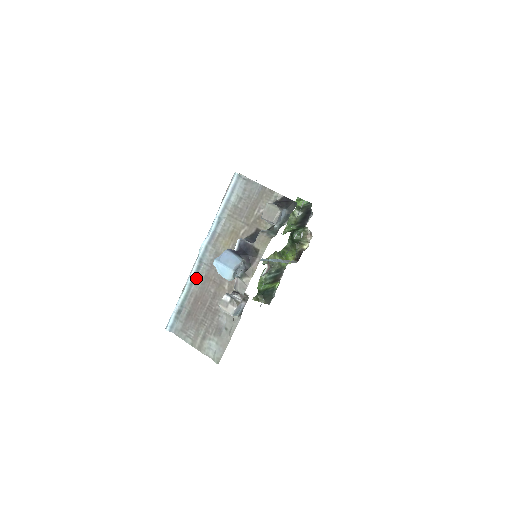
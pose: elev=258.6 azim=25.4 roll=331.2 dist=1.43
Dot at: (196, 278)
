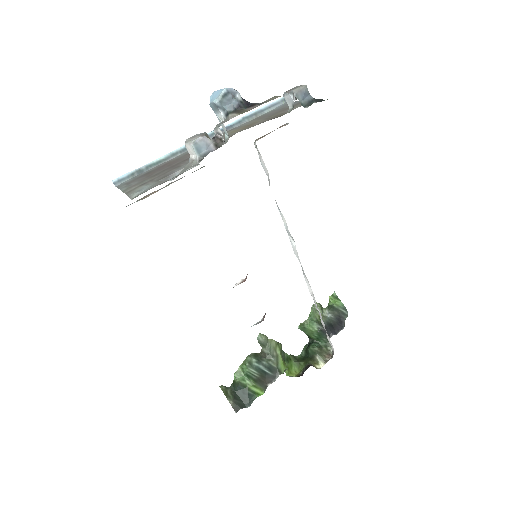
Dot at: (183, 152)
